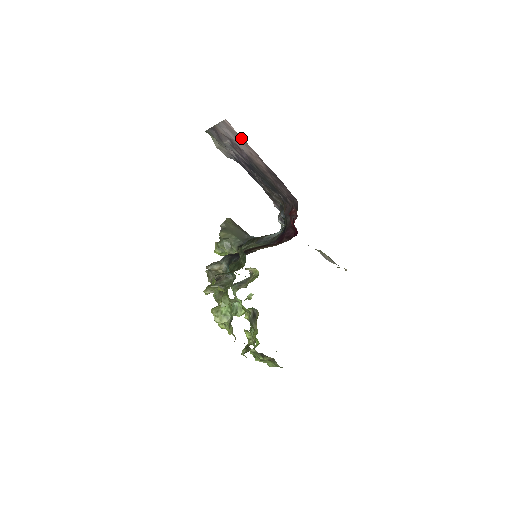
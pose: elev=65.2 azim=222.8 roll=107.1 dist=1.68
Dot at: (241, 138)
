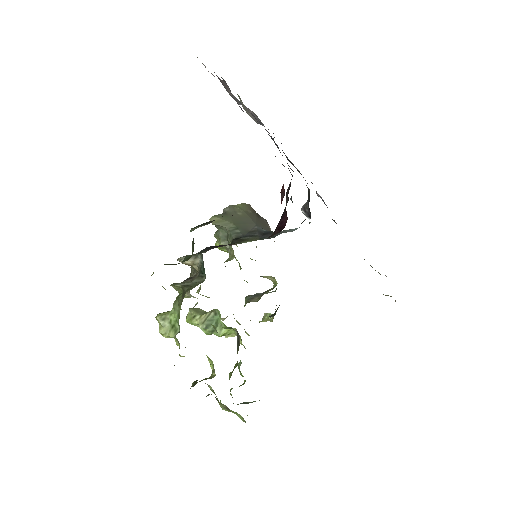
Dot at: occluded
